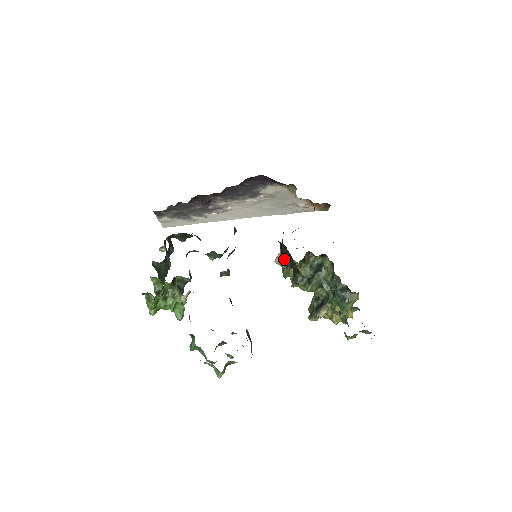
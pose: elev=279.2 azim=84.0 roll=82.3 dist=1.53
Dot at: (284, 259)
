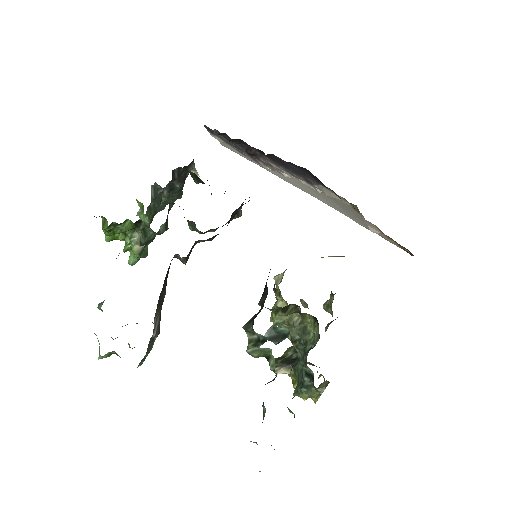
Dot at: (264, 290)
